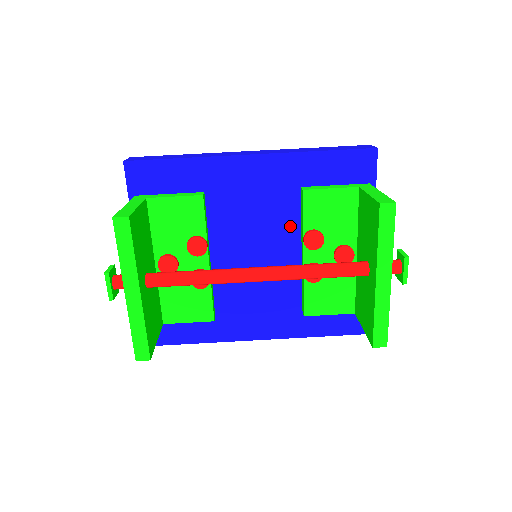
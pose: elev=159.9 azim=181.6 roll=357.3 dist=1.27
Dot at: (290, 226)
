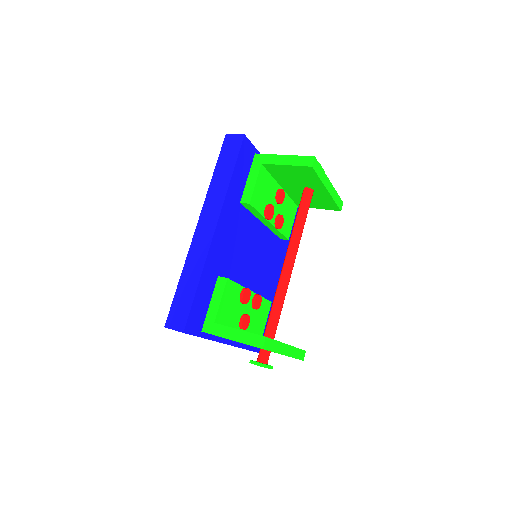
Dot at: (251, 223)
